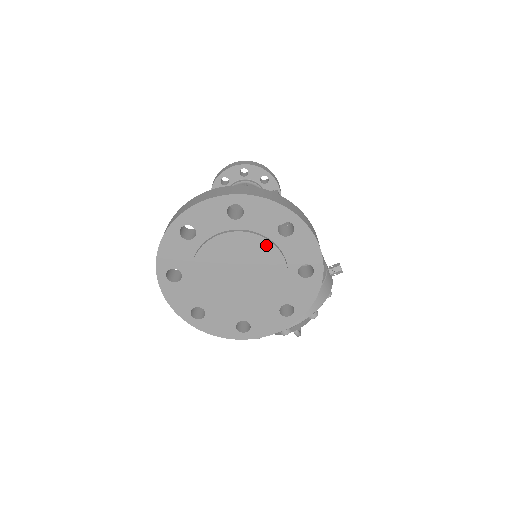
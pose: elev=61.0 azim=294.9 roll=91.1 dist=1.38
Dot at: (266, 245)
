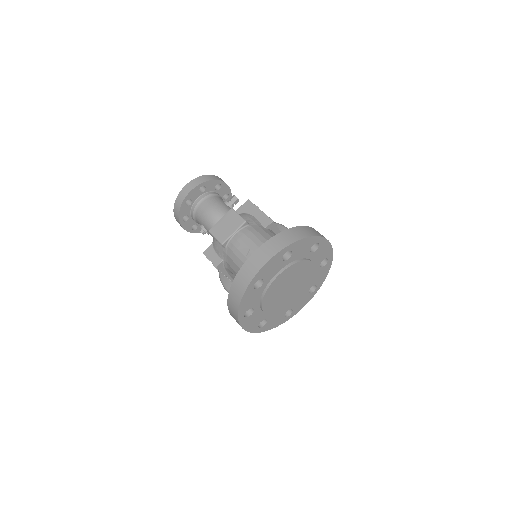
Dot at: (305, 263)
